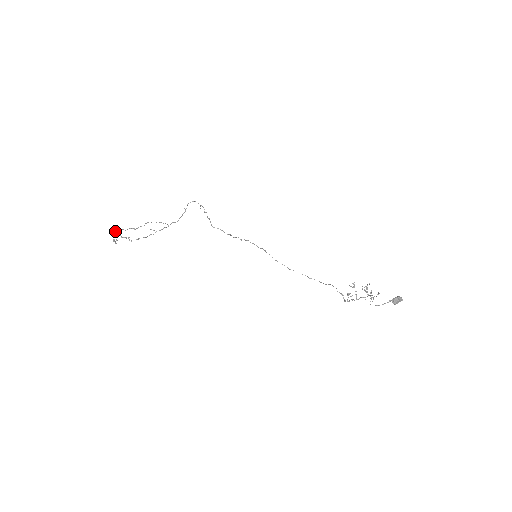
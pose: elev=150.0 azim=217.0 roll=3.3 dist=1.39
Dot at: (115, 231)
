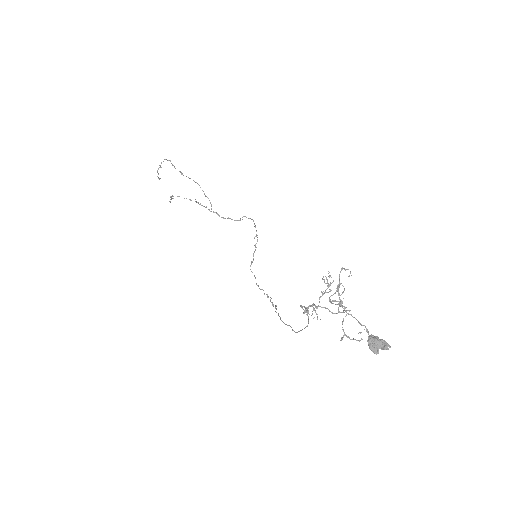
Dot at: occluded
